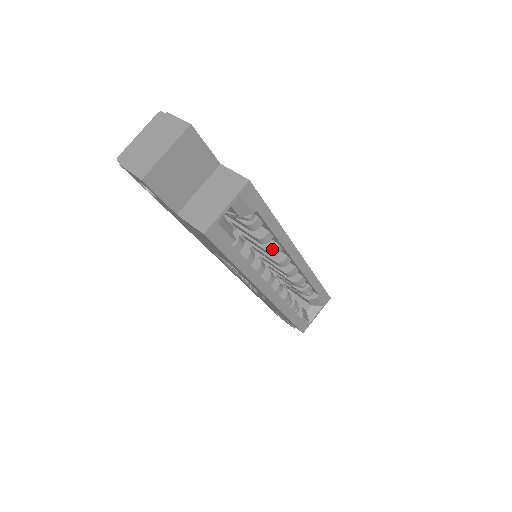
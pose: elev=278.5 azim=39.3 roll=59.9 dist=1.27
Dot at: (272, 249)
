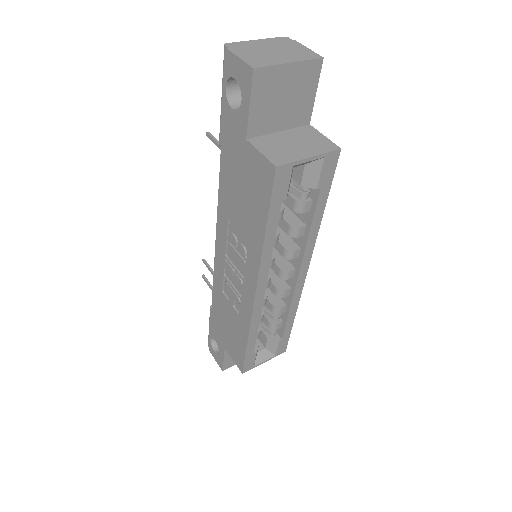
Dot at: (292, 249)
